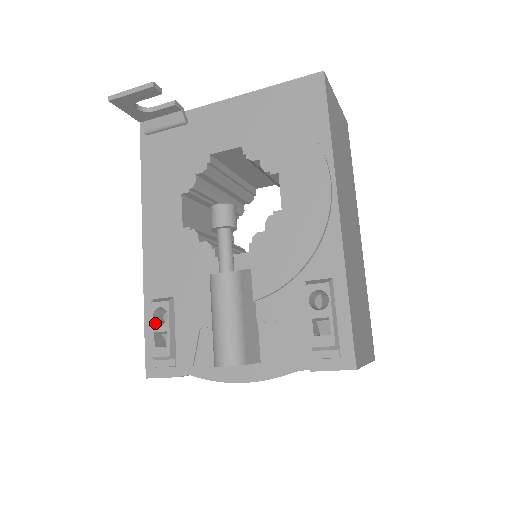
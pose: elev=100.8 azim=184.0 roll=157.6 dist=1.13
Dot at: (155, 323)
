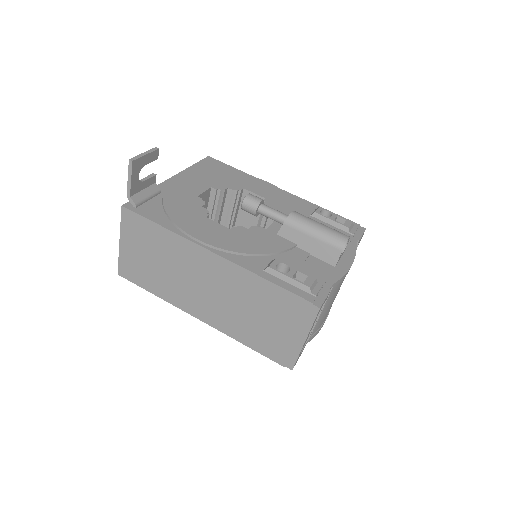
Dot at: (286, 273)
